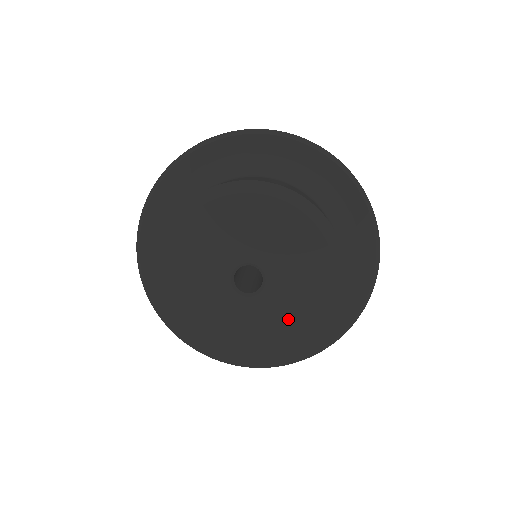
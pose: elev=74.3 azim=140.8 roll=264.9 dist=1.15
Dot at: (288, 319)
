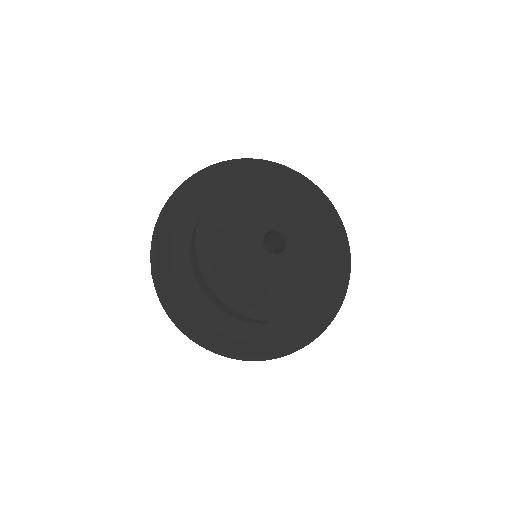
Dot at: (286, 287)
